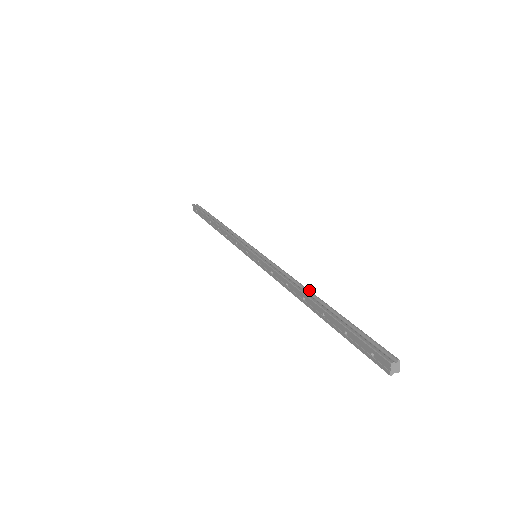
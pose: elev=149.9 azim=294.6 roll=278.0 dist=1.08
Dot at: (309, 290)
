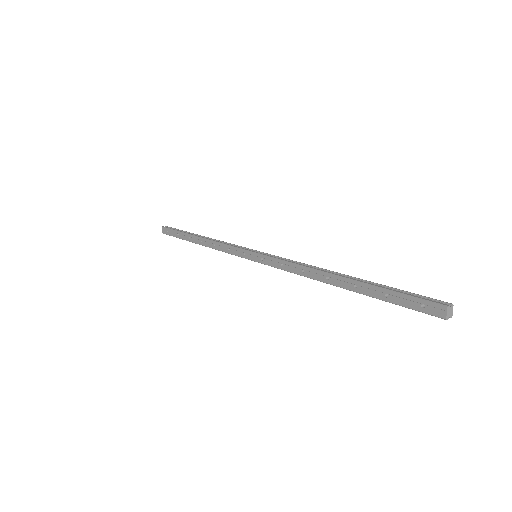
Dot at: (330, 271)
